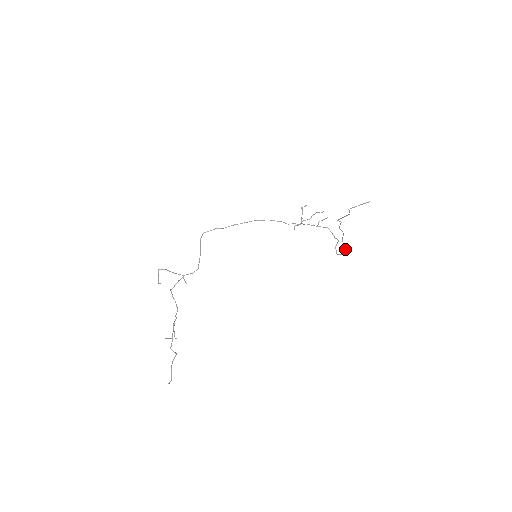
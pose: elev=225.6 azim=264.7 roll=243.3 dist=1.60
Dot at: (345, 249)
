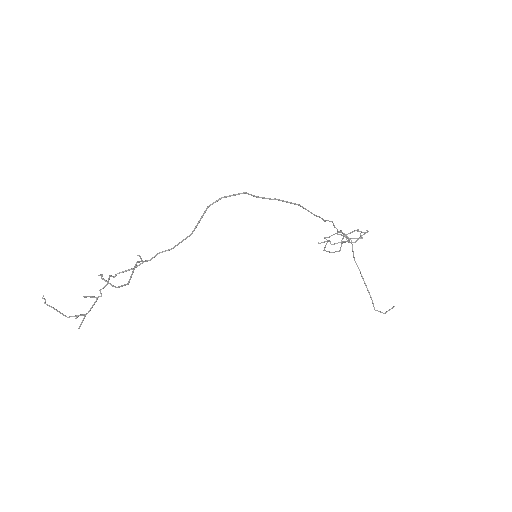
Dot at: occluded
